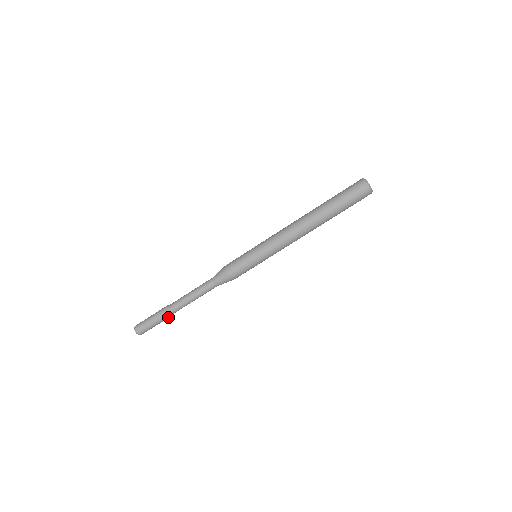
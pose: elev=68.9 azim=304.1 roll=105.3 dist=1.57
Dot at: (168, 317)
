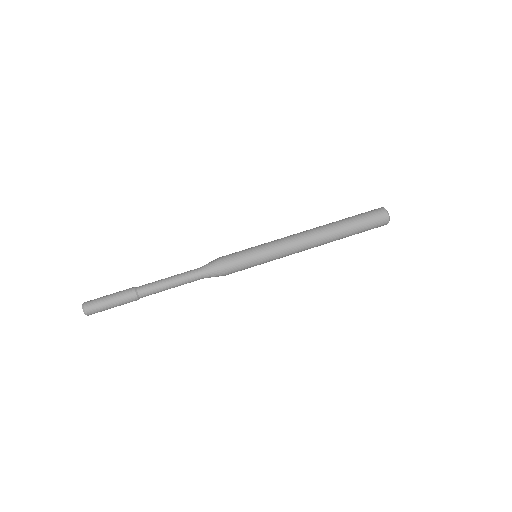
Dot at: (132, 301)
